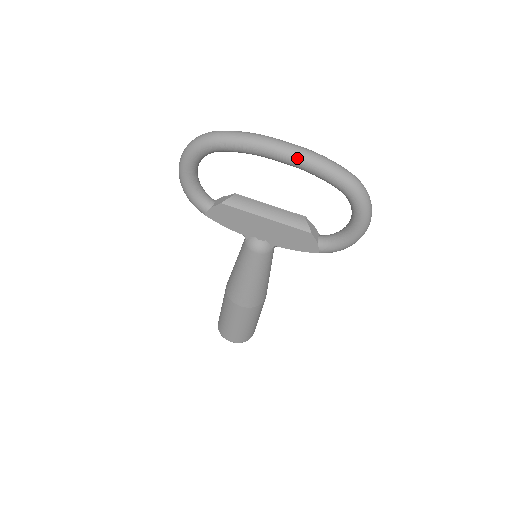
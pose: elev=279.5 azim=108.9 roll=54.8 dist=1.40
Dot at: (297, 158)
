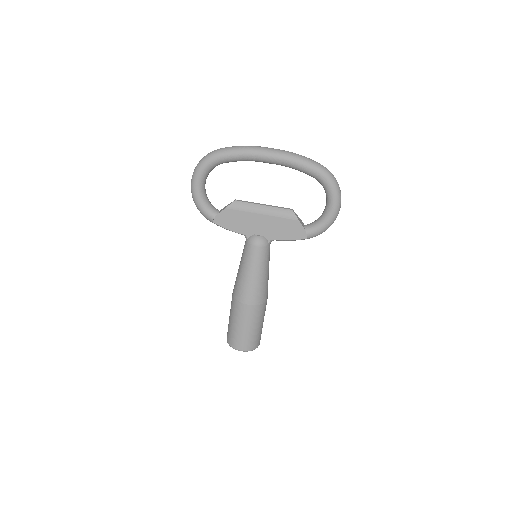
Dot at: (281, 156)
